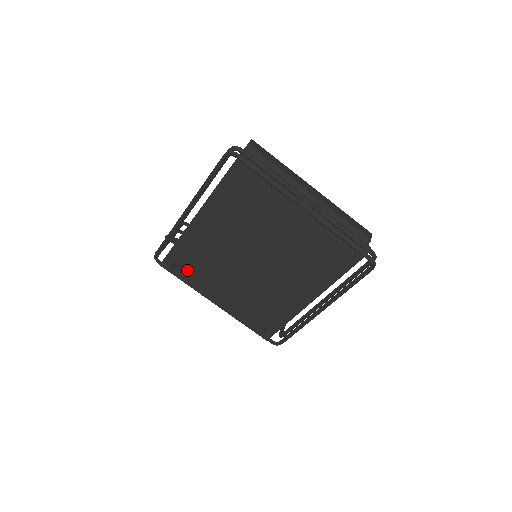
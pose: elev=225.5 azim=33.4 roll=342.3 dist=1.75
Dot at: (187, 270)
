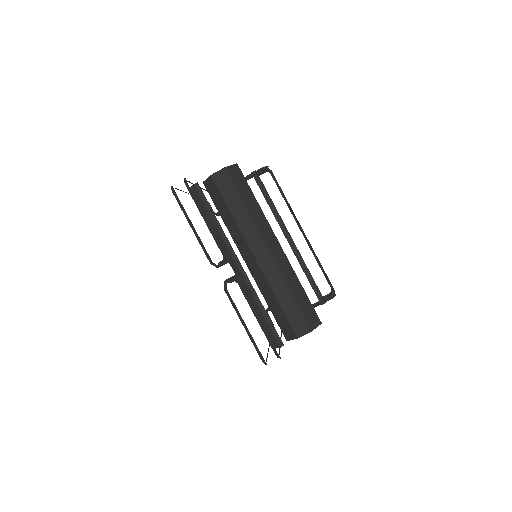
Dot at: occluded
